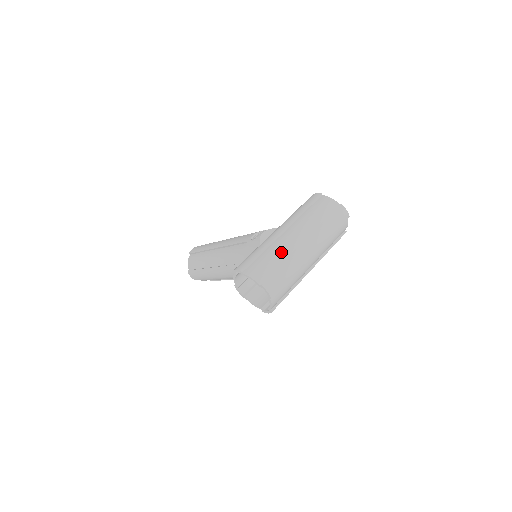
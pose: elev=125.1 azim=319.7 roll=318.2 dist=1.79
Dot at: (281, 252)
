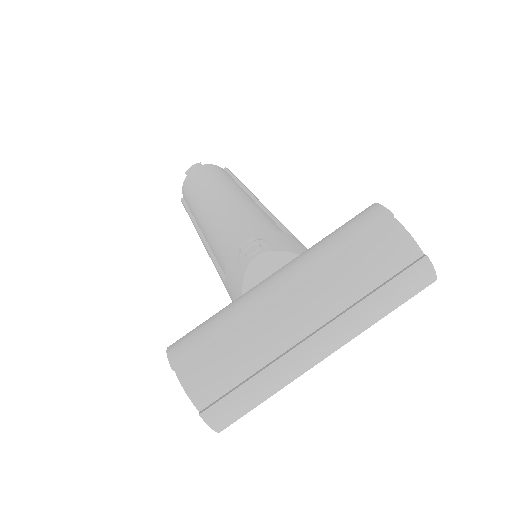
Dot at: (260, 348)
